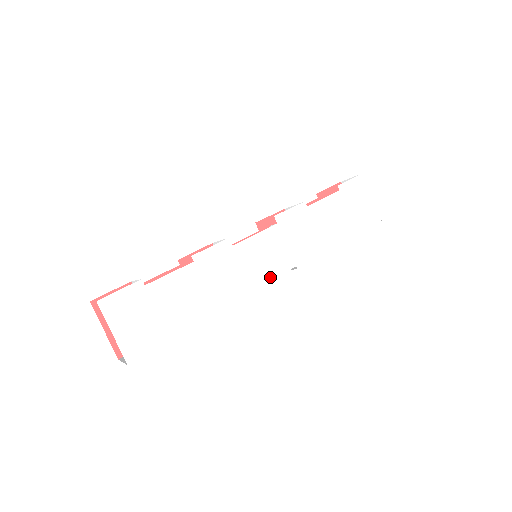
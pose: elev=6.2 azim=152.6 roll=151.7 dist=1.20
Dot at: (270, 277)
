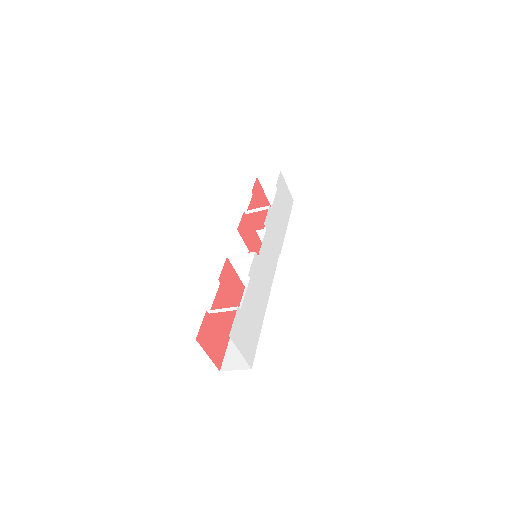
Dot at: (274, 268)
